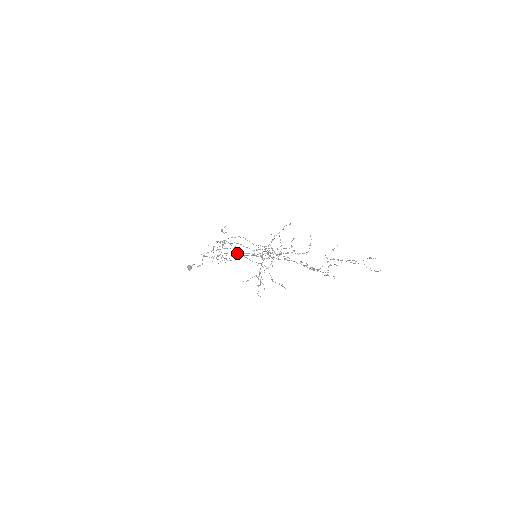
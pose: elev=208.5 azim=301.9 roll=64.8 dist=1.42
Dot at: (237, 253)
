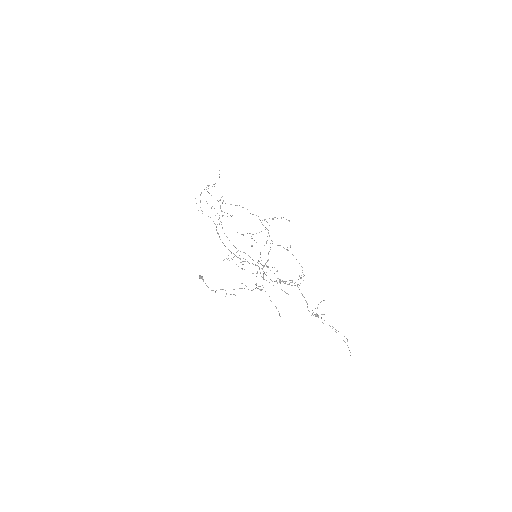
Dot at: occluded
